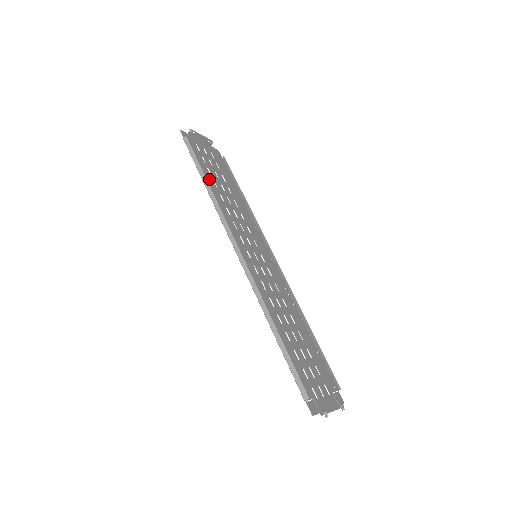
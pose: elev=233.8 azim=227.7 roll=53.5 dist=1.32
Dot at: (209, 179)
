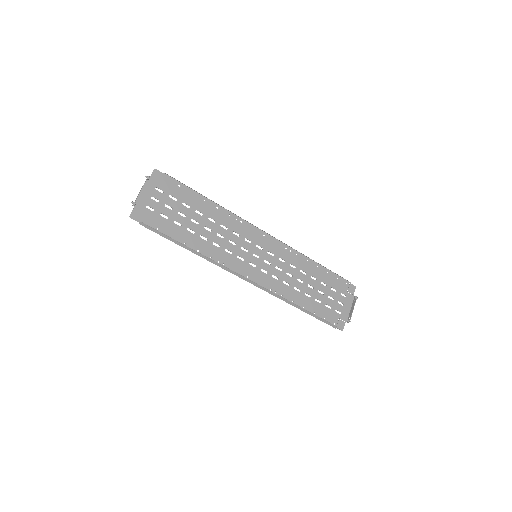
Dot at: (185, 235)
